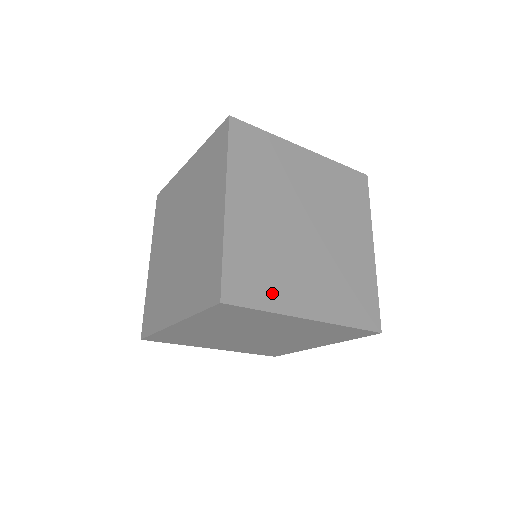
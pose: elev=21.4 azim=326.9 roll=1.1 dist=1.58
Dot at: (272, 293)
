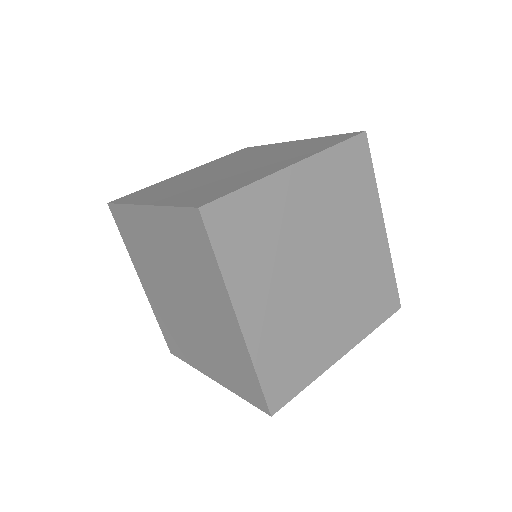
Dot at: (308, 366)
